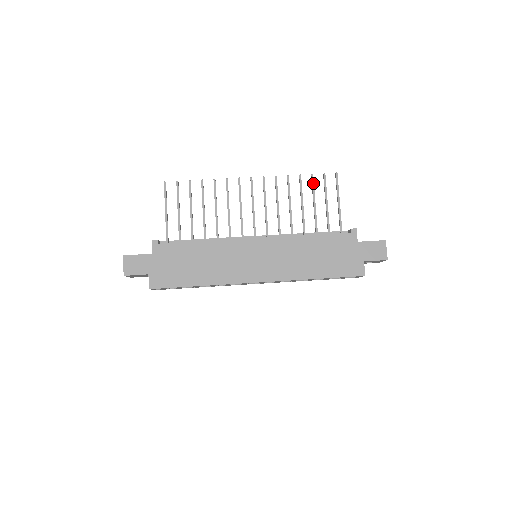
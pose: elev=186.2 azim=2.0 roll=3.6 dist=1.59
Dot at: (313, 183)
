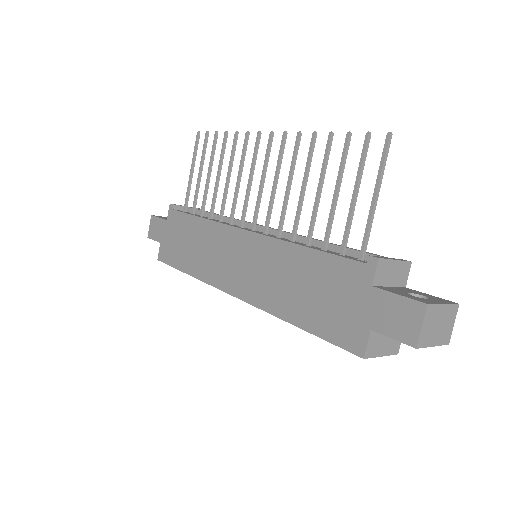
Dot at: (344, 150)
